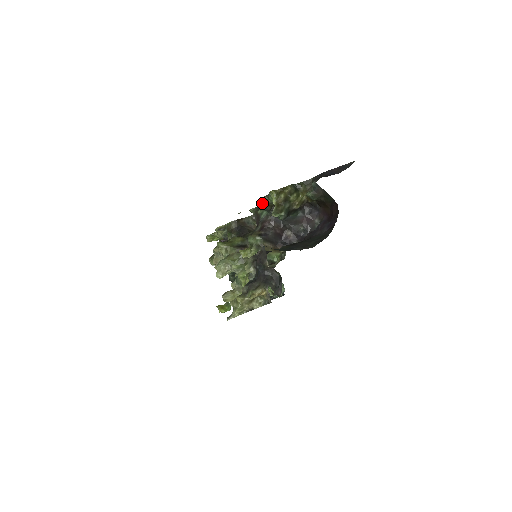
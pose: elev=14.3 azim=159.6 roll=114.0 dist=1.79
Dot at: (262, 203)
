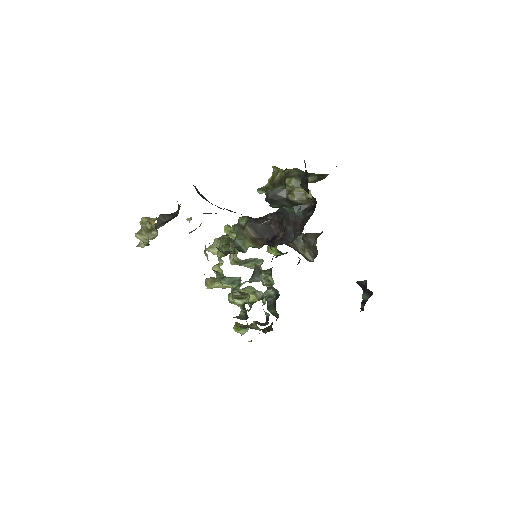
Dot at: occluded
